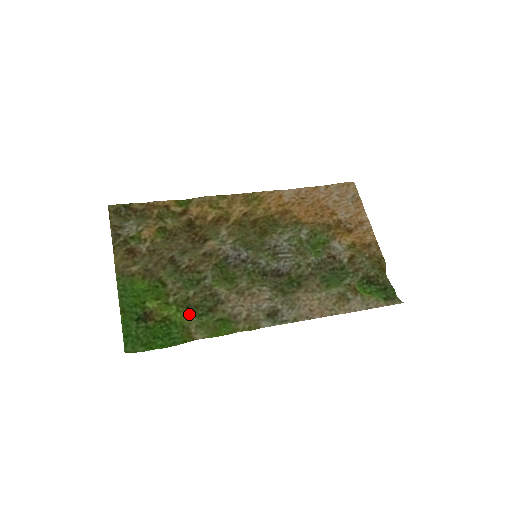
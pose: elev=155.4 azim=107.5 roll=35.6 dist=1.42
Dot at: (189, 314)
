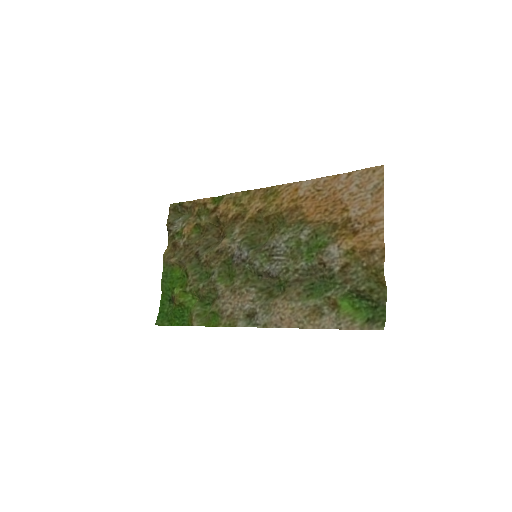
Dot at: (196, 303)
